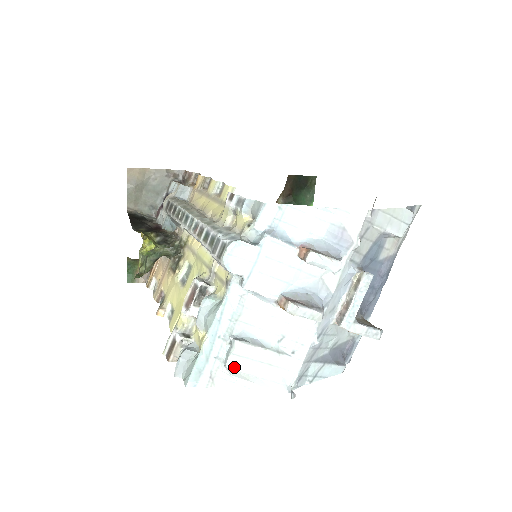
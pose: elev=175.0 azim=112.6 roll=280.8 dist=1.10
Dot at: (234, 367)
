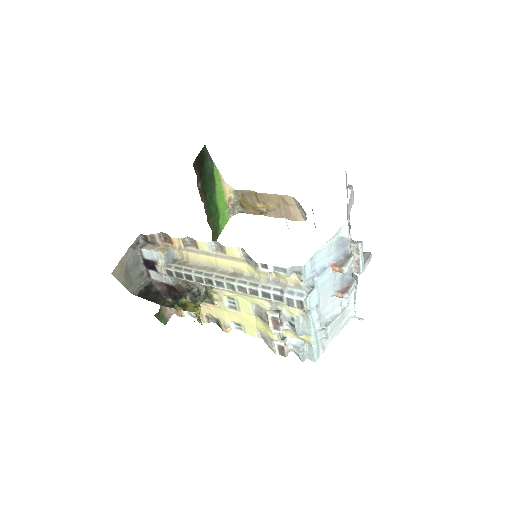
Dot at: (332, 336)
